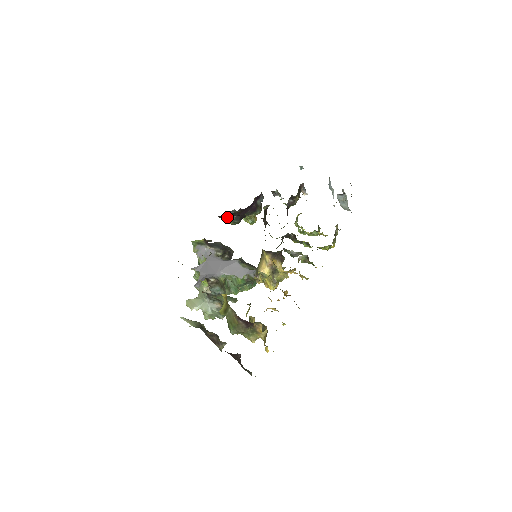
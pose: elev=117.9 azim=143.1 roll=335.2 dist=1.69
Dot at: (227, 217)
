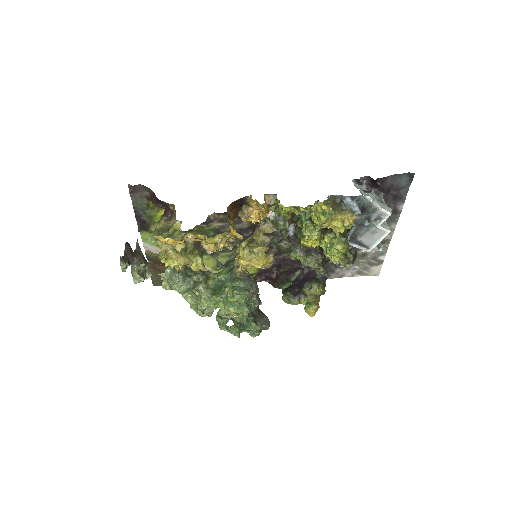
Dot at: (283, 292)
